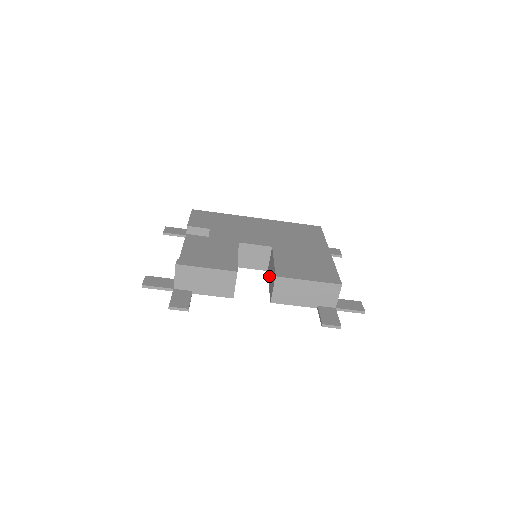
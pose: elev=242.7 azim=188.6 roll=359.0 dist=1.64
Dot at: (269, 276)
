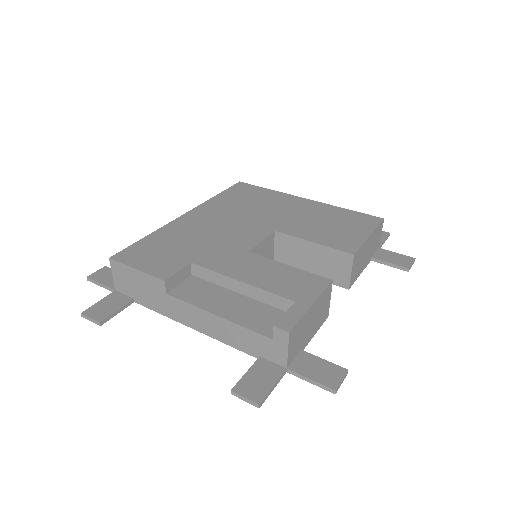
Dot at: (299, 266)
